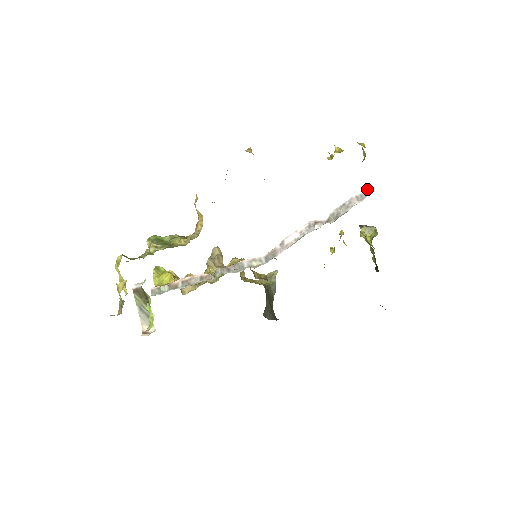
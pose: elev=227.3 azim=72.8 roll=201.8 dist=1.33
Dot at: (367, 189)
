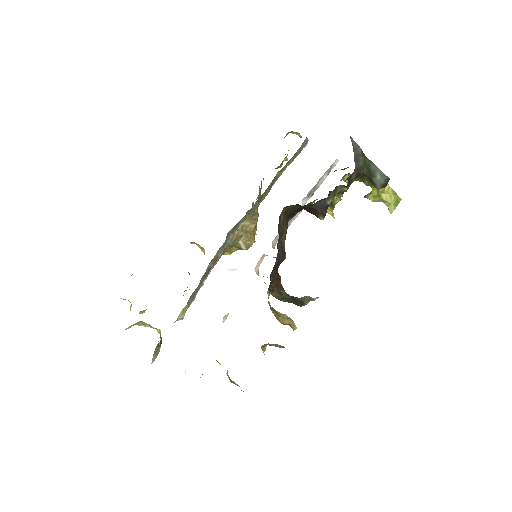
Dot at: (336, 162)
